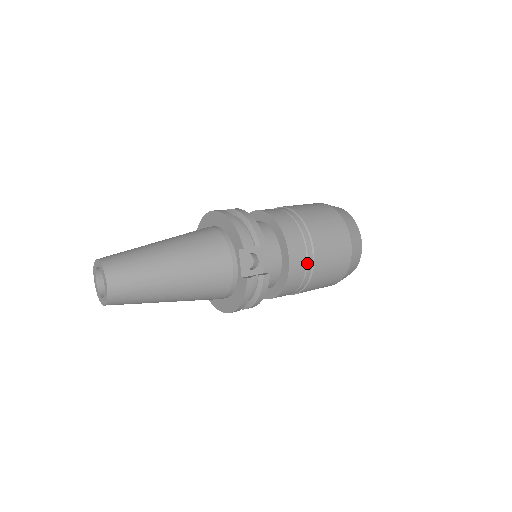
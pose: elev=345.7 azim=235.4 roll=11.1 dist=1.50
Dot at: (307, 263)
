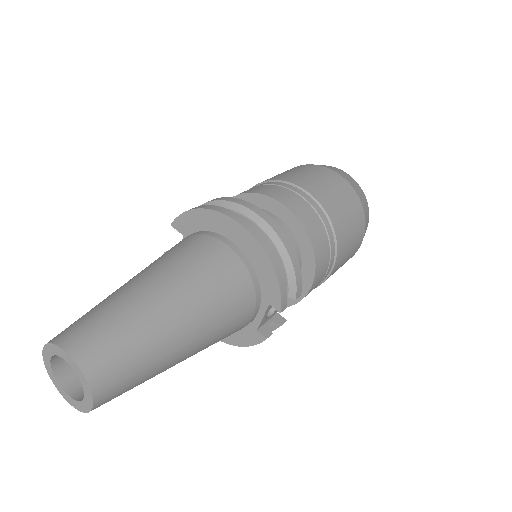
Dot at: occluded
